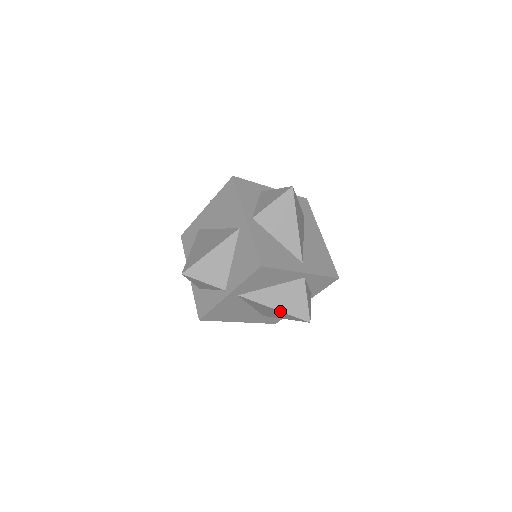
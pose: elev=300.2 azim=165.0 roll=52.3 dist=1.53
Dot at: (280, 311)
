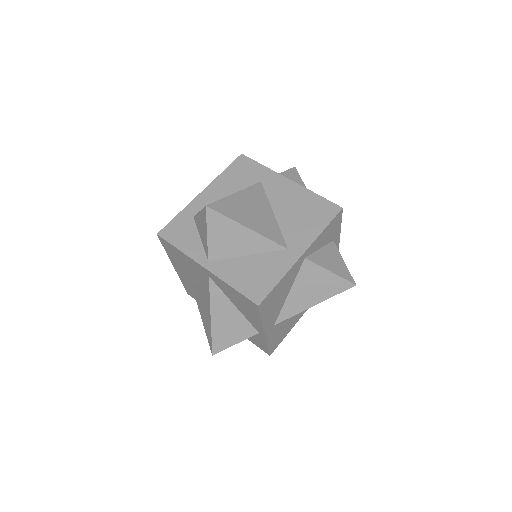
Dot at: (211, 324)
